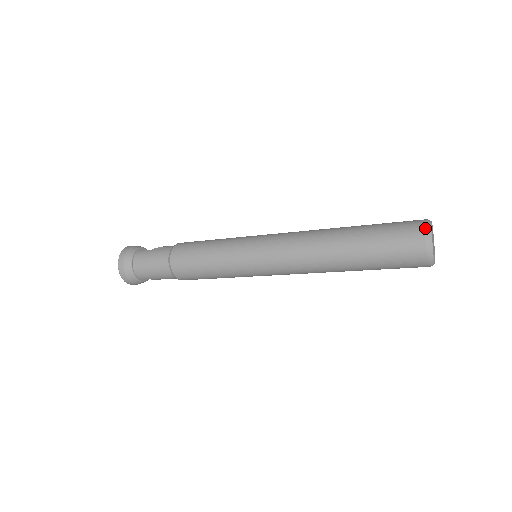
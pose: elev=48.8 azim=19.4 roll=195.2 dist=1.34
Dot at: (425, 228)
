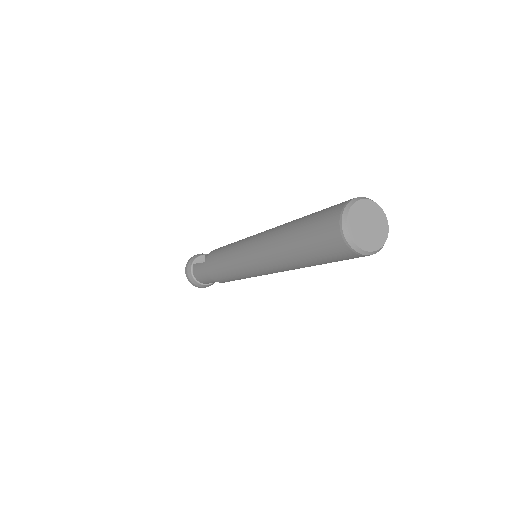
Dot at: (339, 224)
